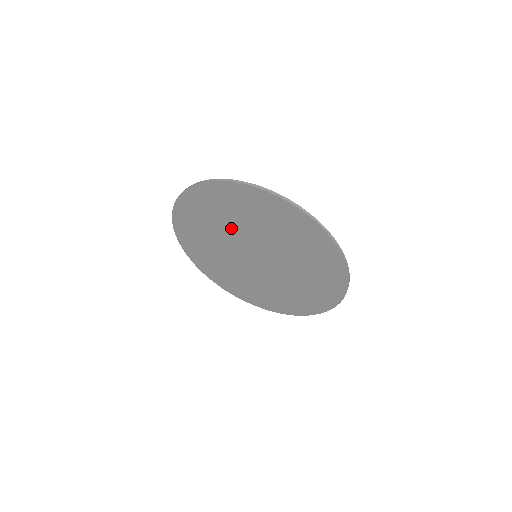
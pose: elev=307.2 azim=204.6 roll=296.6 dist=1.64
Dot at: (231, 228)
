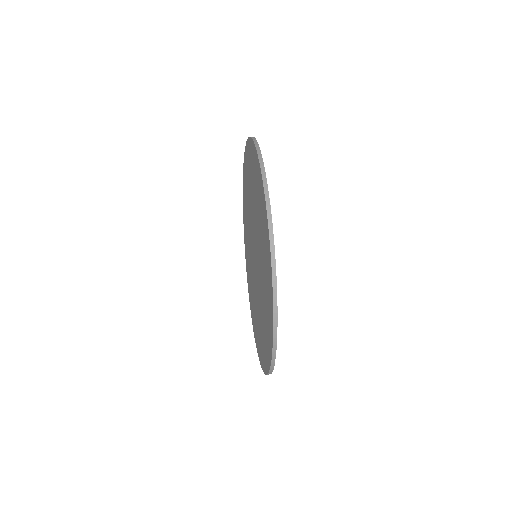
Dot at: occluded
